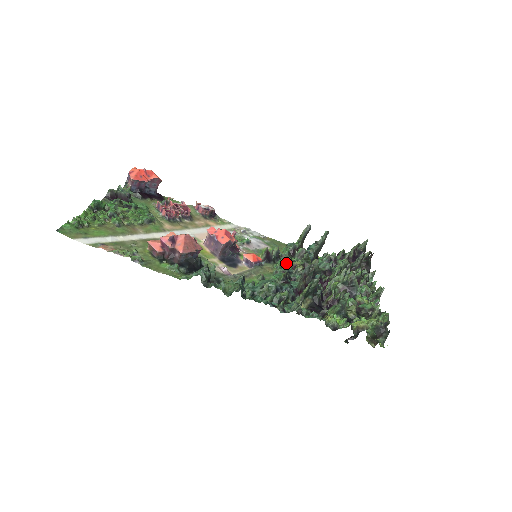
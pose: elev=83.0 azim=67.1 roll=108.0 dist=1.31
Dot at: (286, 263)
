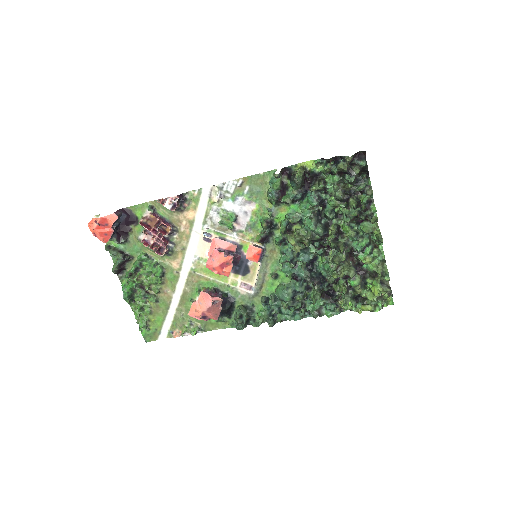
Dot at: (282, 234)
